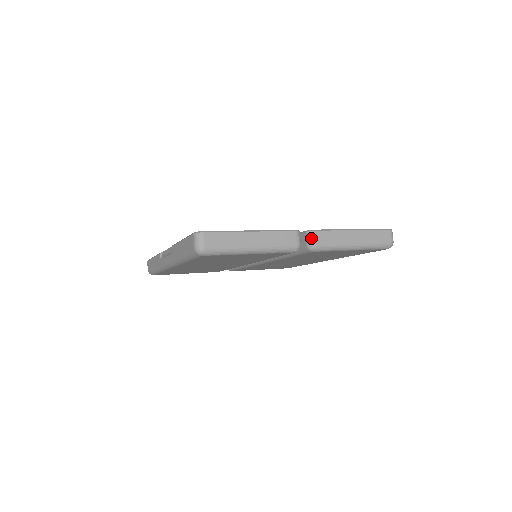
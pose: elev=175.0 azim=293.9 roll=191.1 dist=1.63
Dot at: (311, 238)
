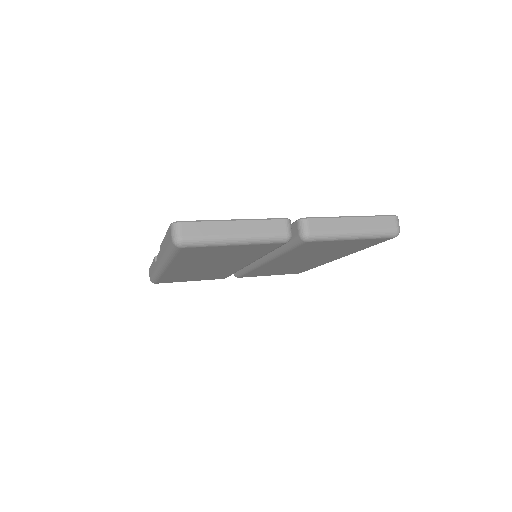
Dot at: (303, 227)
